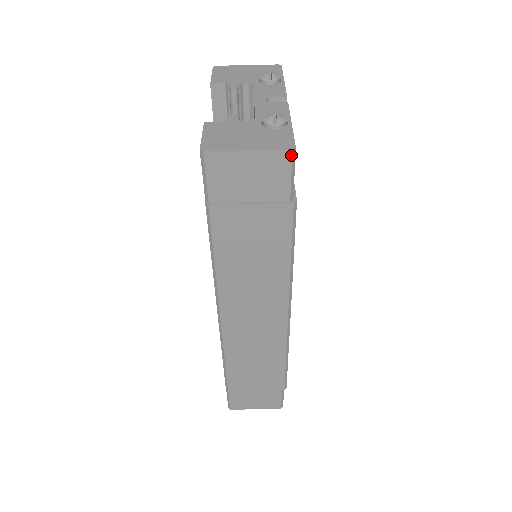
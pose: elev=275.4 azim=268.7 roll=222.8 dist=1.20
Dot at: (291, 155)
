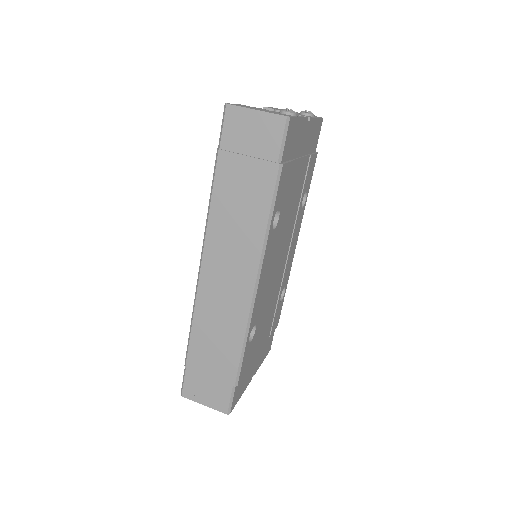
Dot at: (285, 121)
